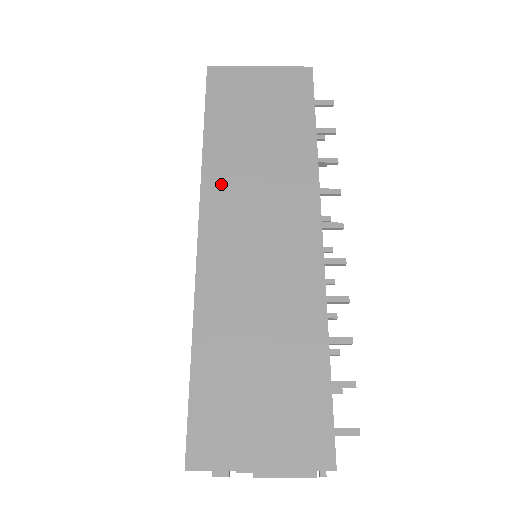
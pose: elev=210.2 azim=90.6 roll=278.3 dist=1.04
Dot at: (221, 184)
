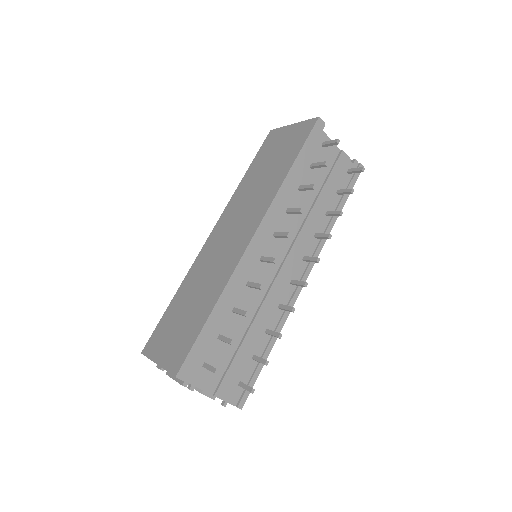
Dot at: (233, 205)
